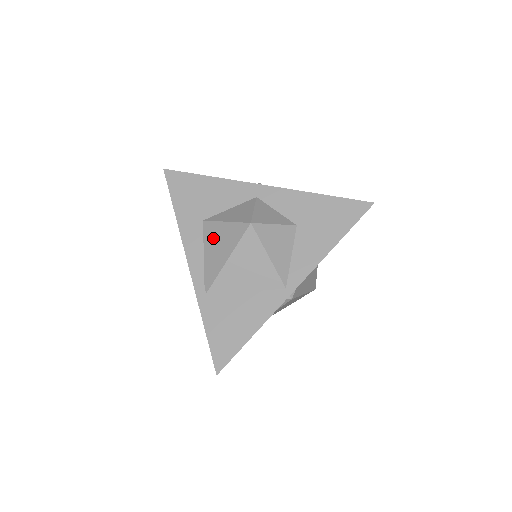
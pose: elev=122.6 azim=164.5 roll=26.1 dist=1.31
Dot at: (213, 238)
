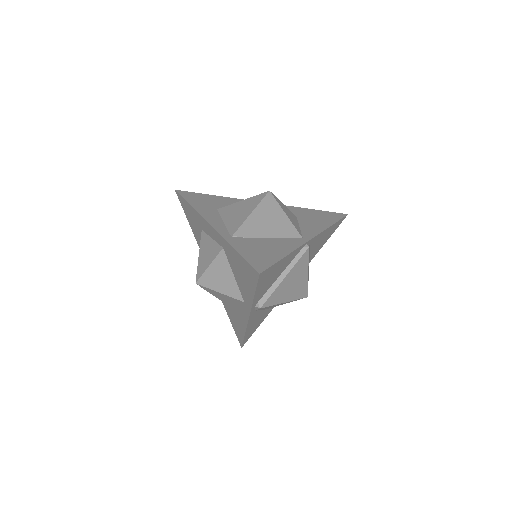
Dot at: (232, 211)
